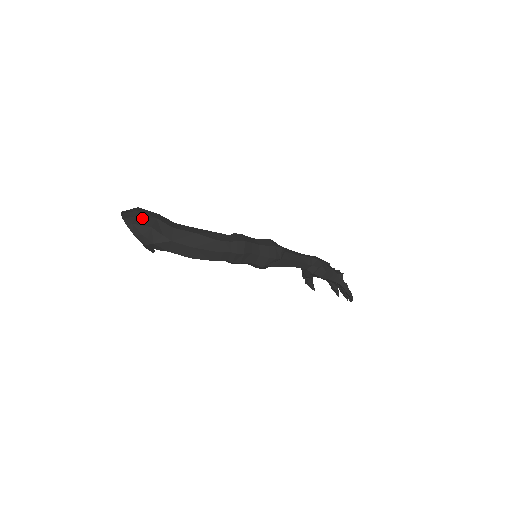
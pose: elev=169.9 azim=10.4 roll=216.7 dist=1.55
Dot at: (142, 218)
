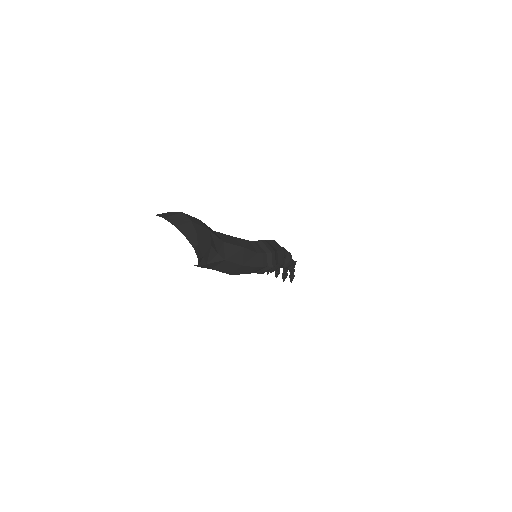
Dot at: (201, 233)
